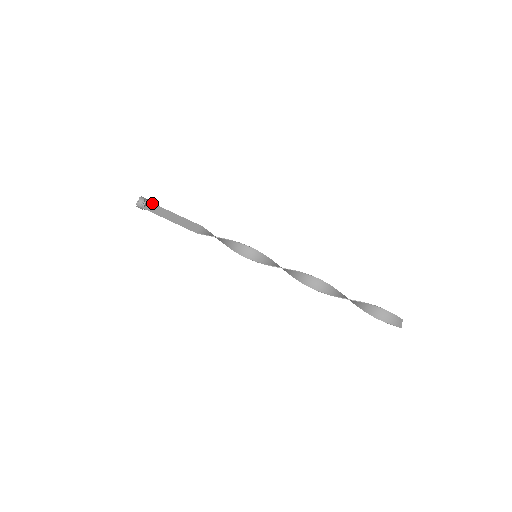
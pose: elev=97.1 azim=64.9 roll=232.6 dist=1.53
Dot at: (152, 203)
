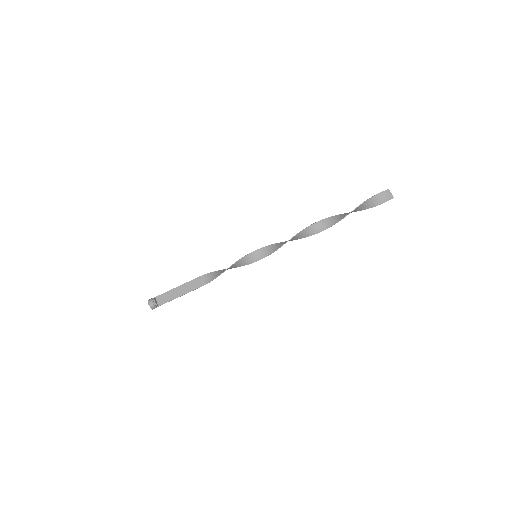
Dot at: (158, 296)
